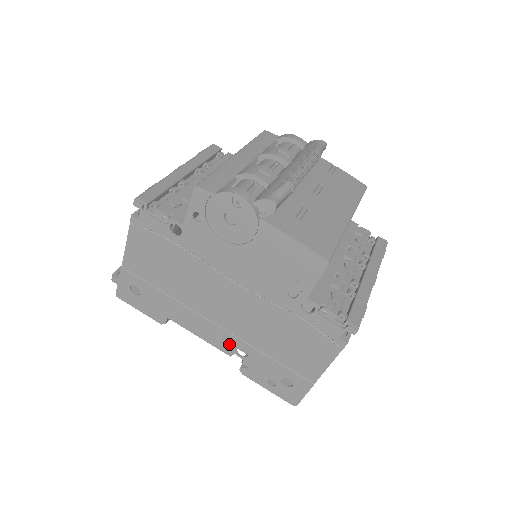
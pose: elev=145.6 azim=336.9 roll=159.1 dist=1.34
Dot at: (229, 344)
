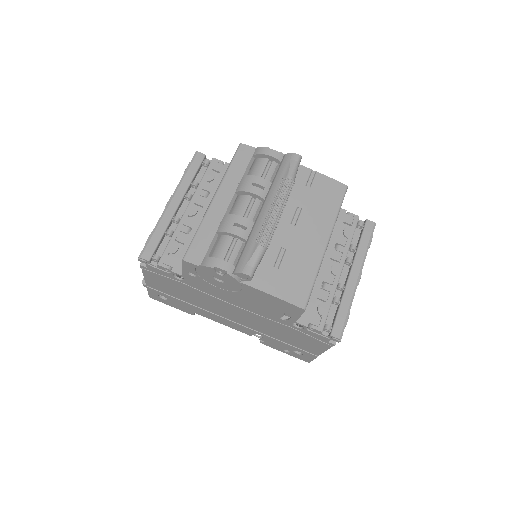
Dot at: (247, 331)
